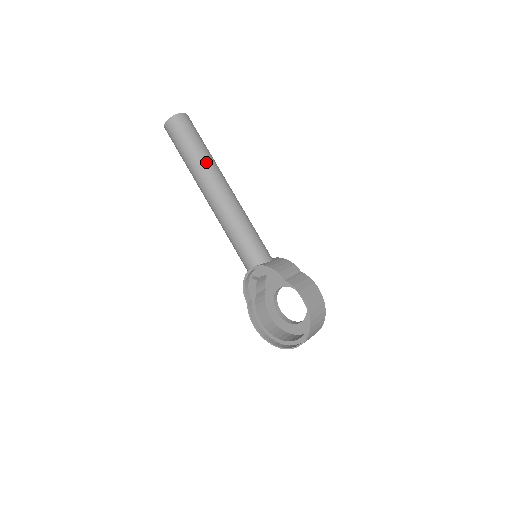
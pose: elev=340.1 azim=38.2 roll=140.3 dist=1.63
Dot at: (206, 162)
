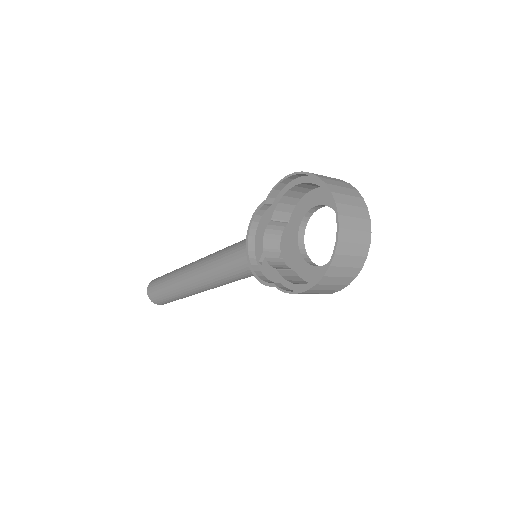
Dot at: occluded
